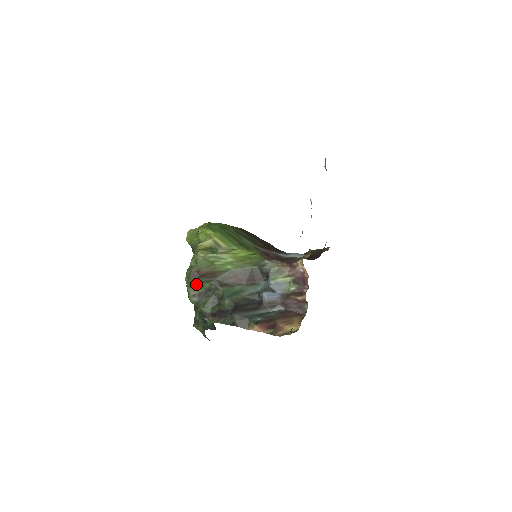
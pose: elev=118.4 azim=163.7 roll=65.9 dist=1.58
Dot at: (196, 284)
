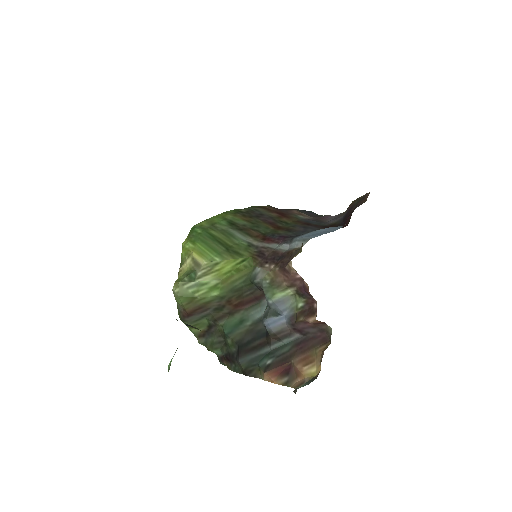
Dot at: (192, 324)
